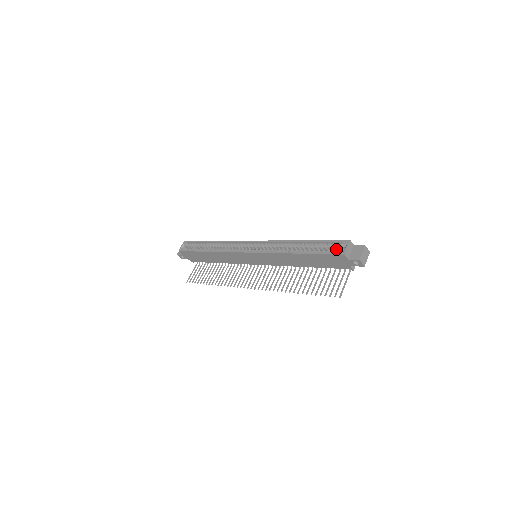
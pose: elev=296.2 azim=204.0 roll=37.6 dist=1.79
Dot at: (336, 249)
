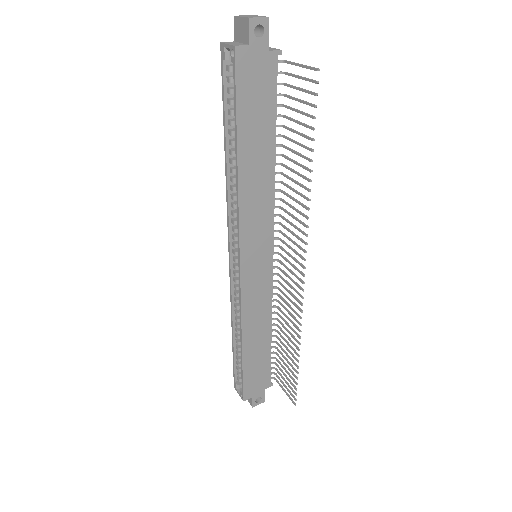
Dot at: occluded
